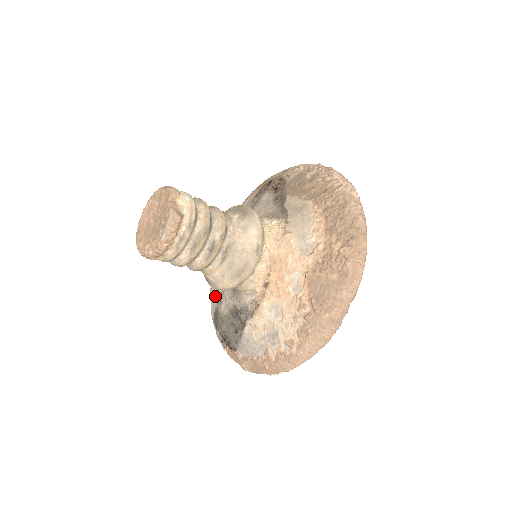
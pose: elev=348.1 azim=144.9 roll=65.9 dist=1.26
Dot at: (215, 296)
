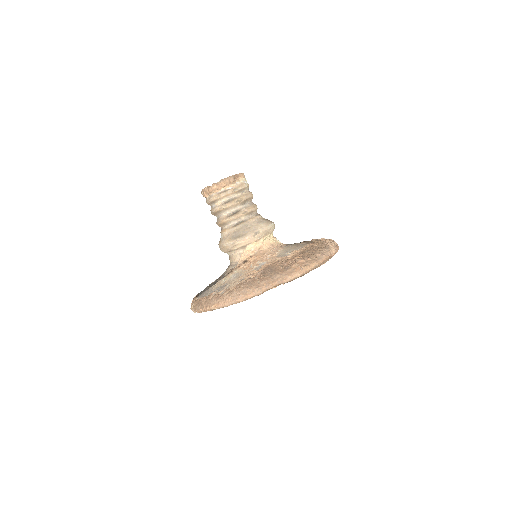
Dot at: occluded
